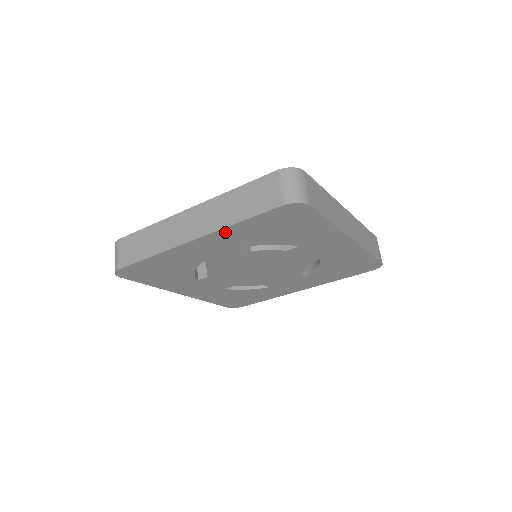
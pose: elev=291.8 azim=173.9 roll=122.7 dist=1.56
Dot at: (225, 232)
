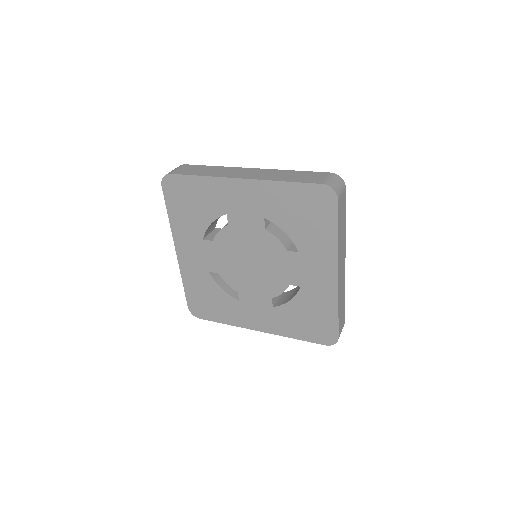
Dot at: (268, 186)
